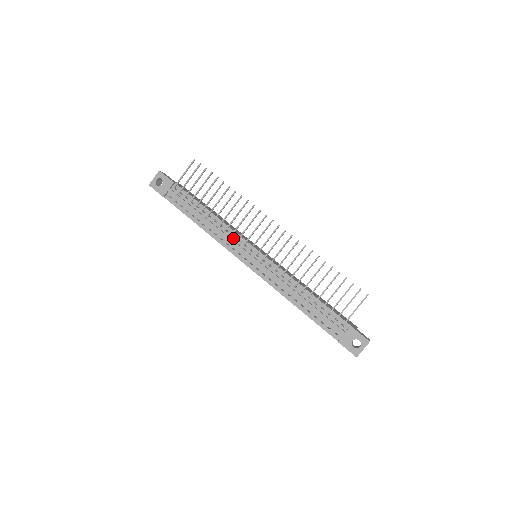
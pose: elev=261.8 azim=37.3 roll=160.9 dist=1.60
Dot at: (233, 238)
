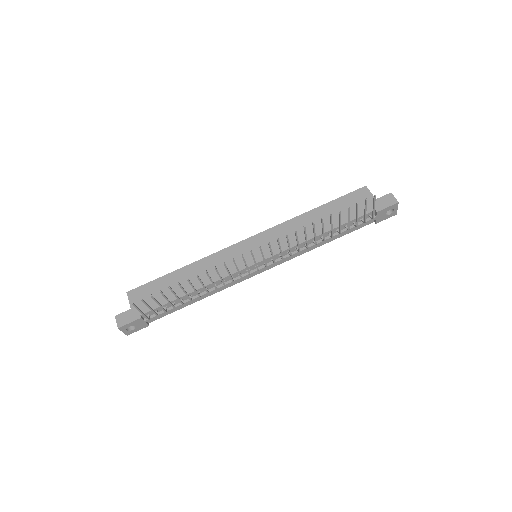
Dot at: (233, 278)
